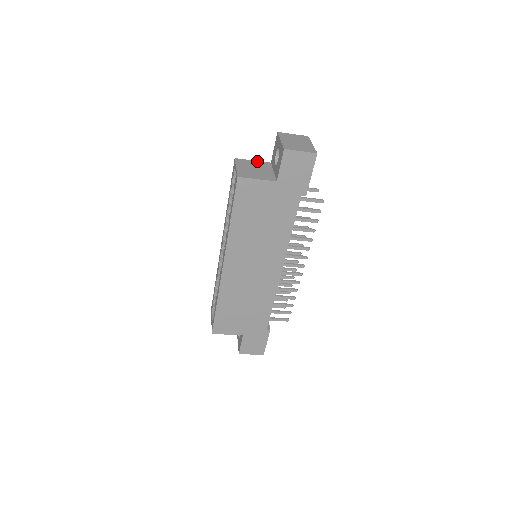
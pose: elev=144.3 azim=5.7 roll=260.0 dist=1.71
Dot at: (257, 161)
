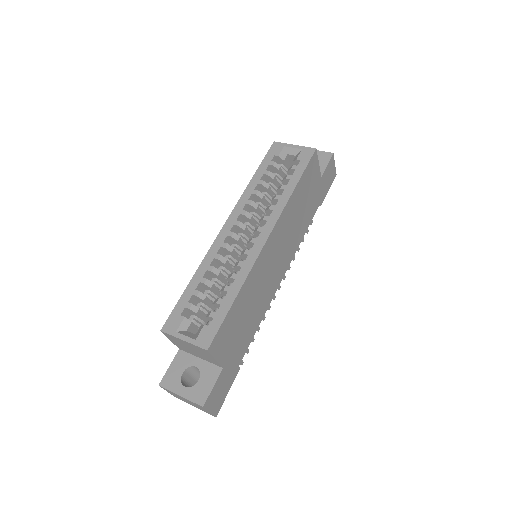
Dot at: occluded
